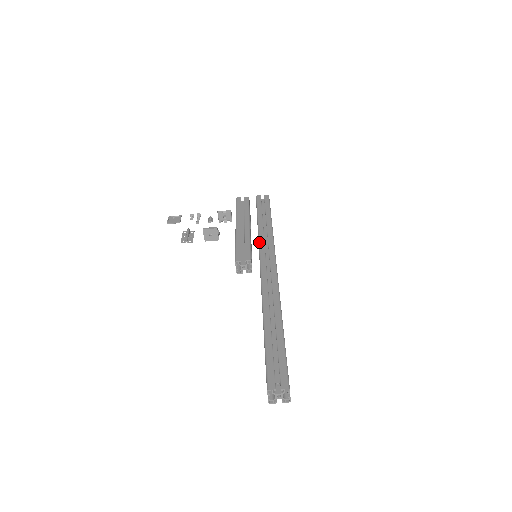
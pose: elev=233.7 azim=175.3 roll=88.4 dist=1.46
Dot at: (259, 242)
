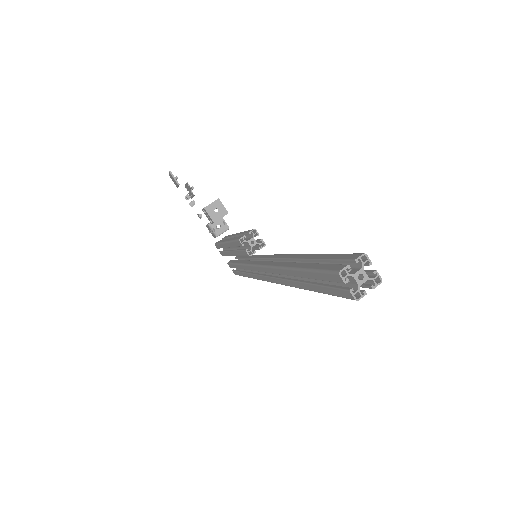
Dot at: occluded
